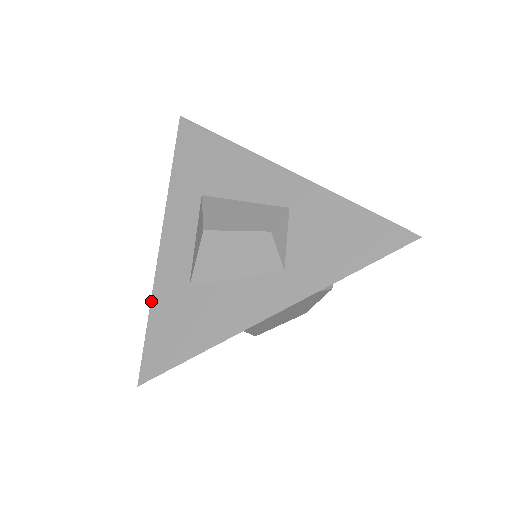
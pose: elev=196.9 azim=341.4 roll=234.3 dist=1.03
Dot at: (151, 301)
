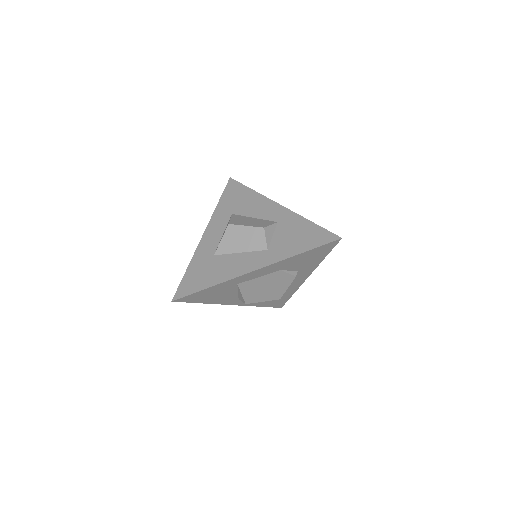
Dot at: (190, 261)
